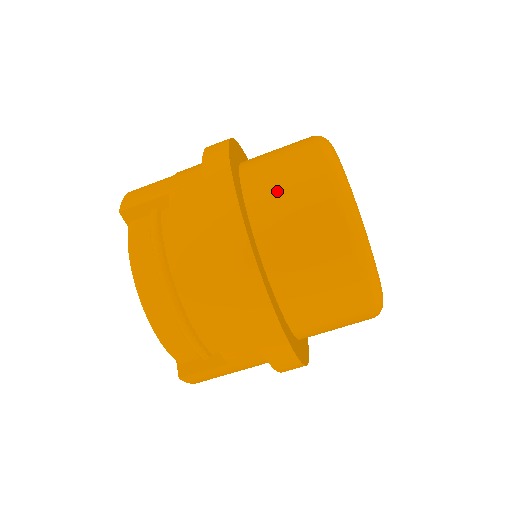
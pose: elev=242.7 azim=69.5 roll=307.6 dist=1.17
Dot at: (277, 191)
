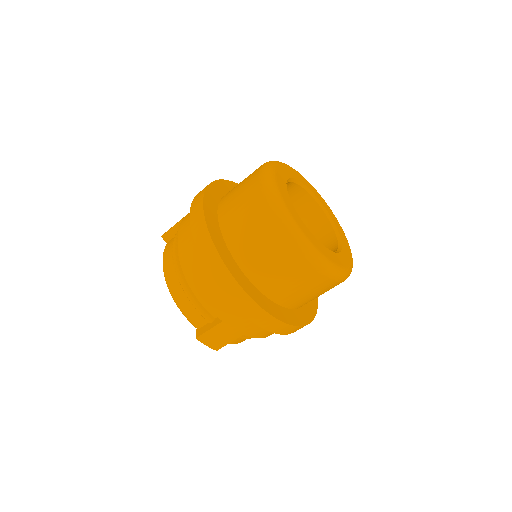
Dot at: (234, 195)
